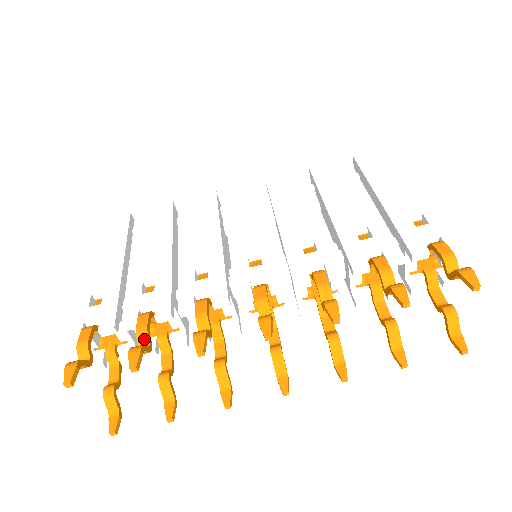
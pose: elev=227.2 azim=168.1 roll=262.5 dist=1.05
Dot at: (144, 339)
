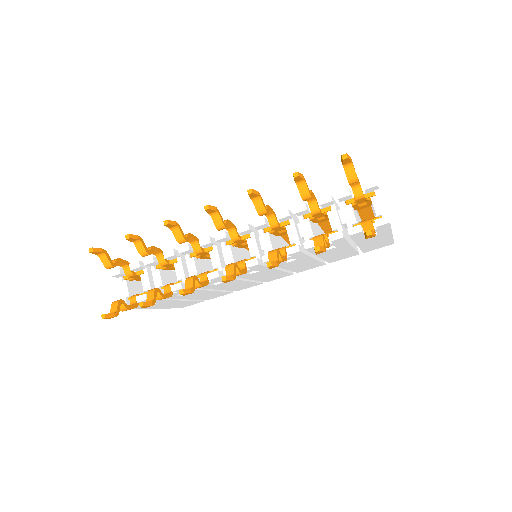
Dot at: (148, 249)
